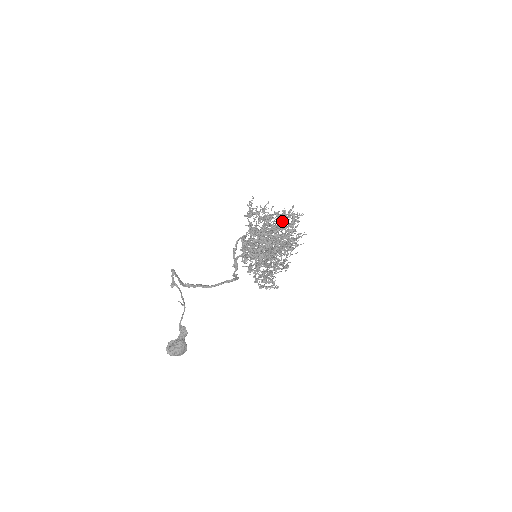
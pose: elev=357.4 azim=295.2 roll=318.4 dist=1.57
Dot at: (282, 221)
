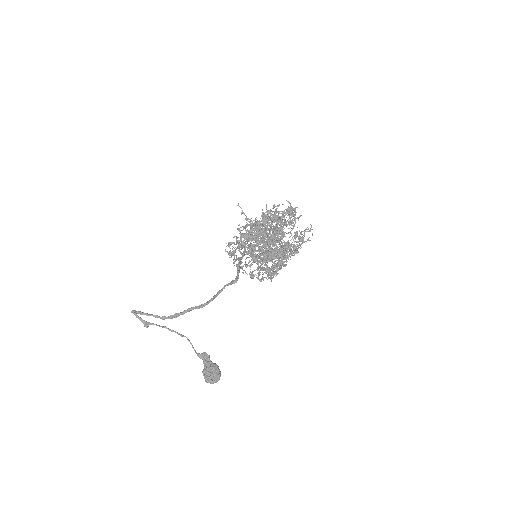
Dot at: (295, 218)
